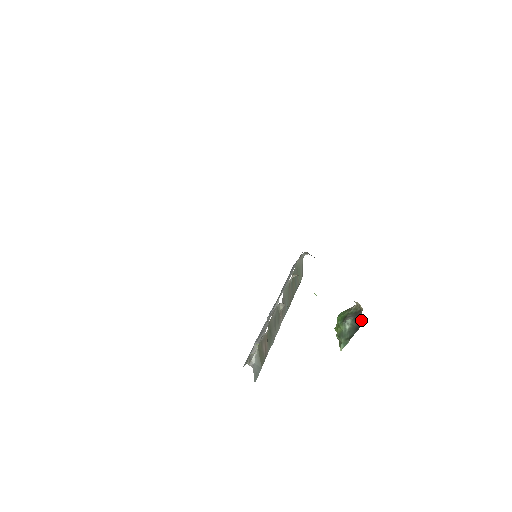
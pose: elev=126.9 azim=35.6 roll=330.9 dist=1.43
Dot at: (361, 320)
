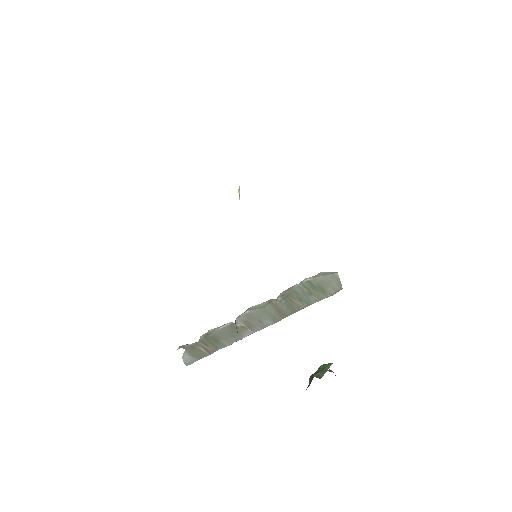
Dot at: occluded
